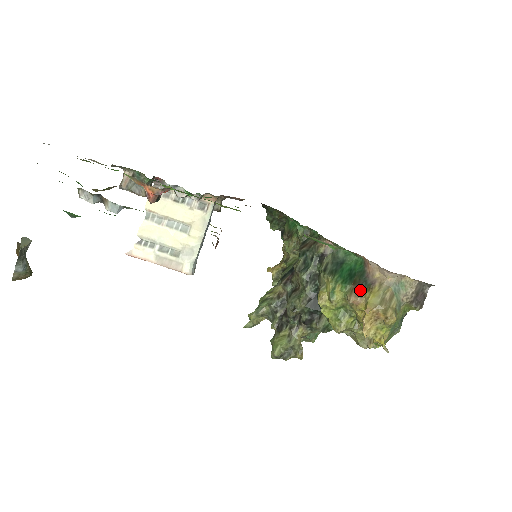
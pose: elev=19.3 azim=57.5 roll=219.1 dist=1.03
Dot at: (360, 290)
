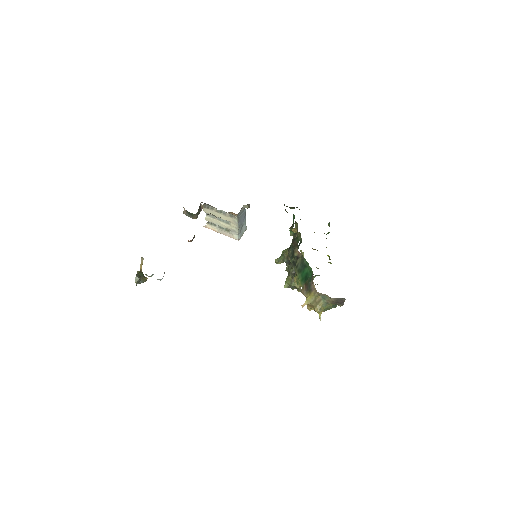
Dot at: (306, 290)
